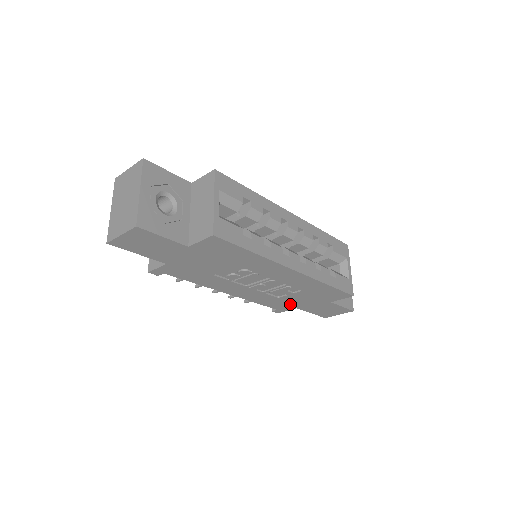
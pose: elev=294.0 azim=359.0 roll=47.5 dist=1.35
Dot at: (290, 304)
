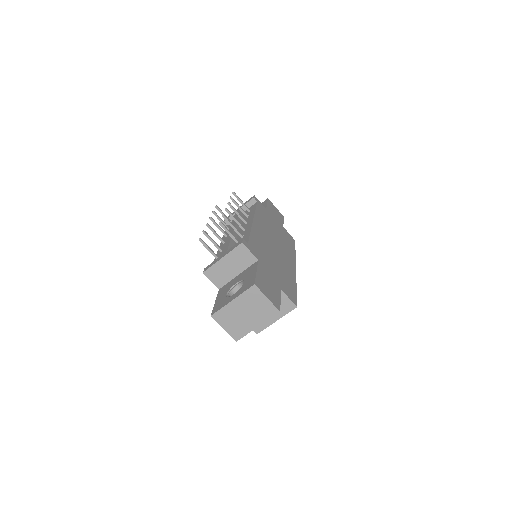
Dot at: occluded
